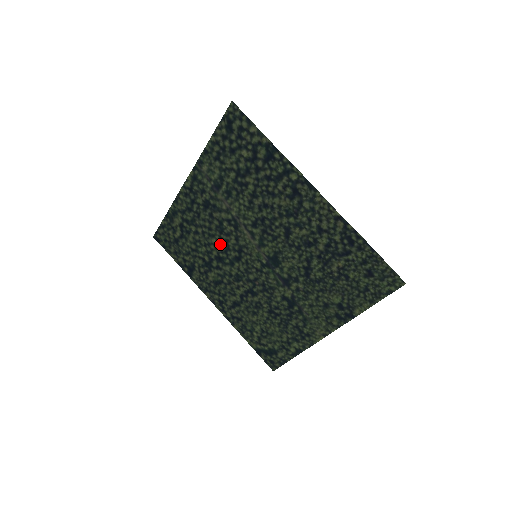
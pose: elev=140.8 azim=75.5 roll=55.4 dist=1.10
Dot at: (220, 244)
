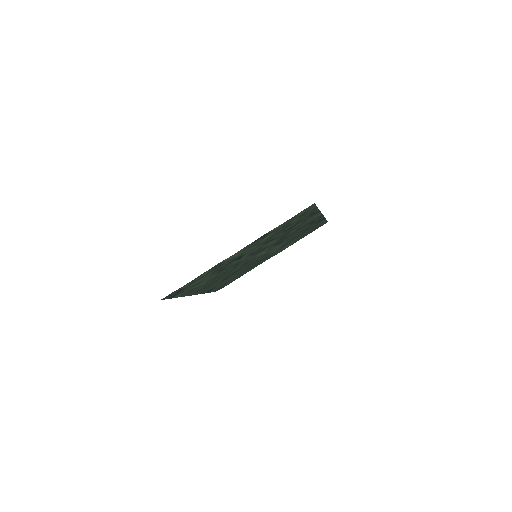
Dot at: (246, 266)
